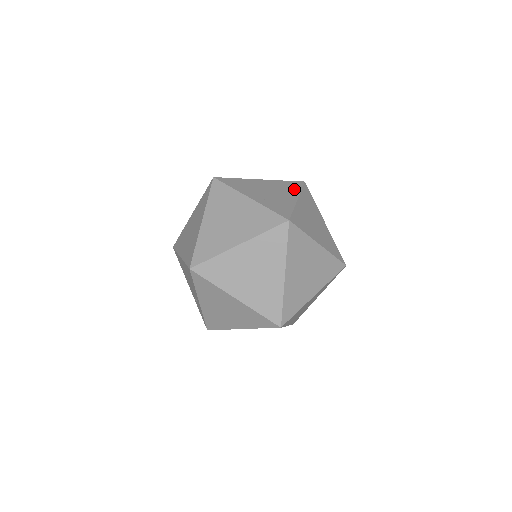
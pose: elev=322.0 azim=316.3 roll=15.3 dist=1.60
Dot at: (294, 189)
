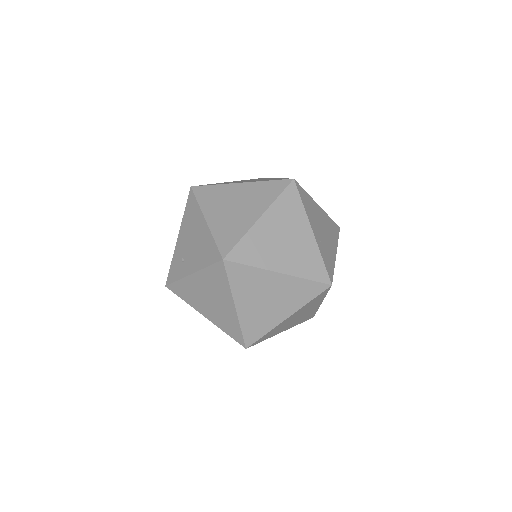
Dot at: (335, 236)
